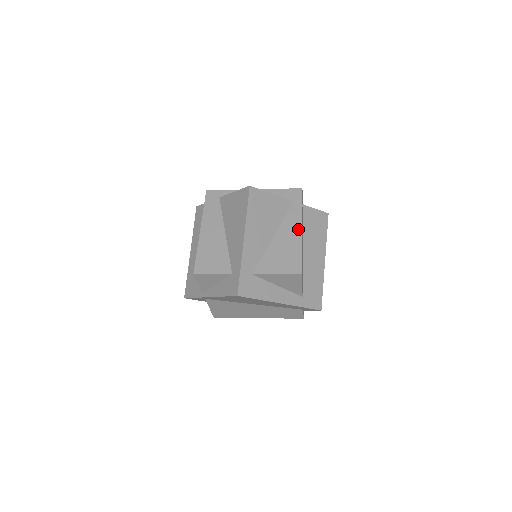
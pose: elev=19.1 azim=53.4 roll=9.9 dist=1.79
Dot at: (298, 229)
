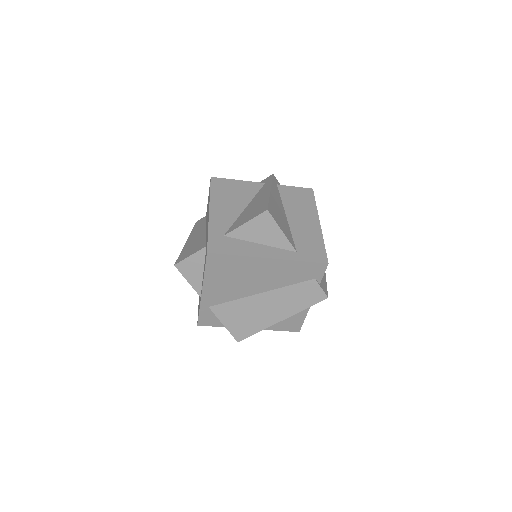
Dot at: (267, 192)
